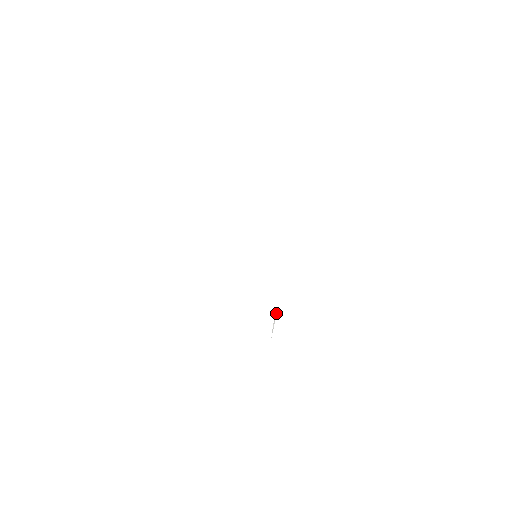
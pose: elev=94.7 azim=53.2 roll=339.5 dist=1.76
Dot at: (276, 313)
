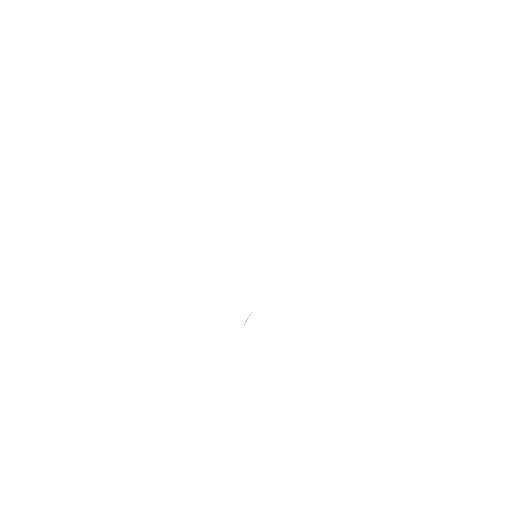
Dot at: occluded
